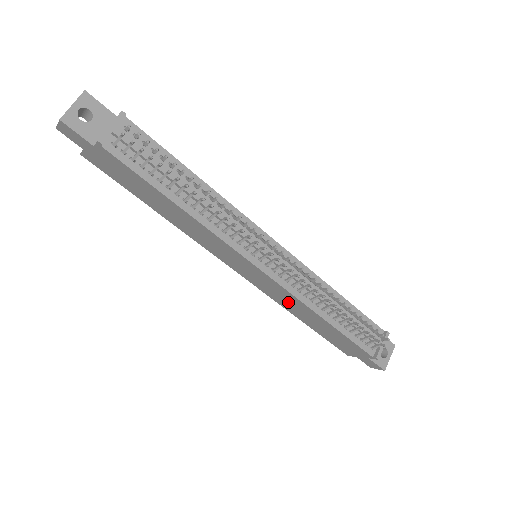
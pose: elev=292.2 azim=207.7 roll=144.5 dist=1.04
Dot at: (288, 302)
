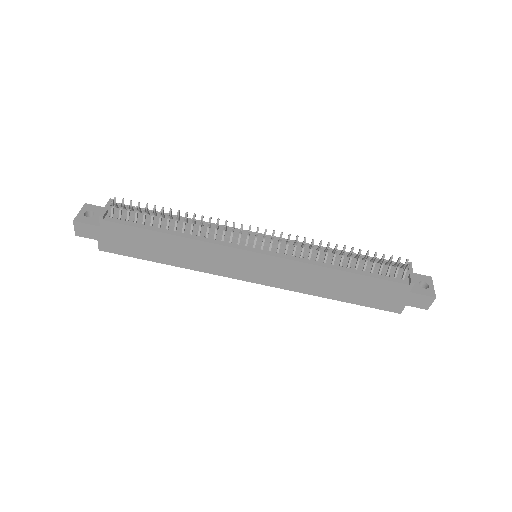
Dot at: (305, 279)
